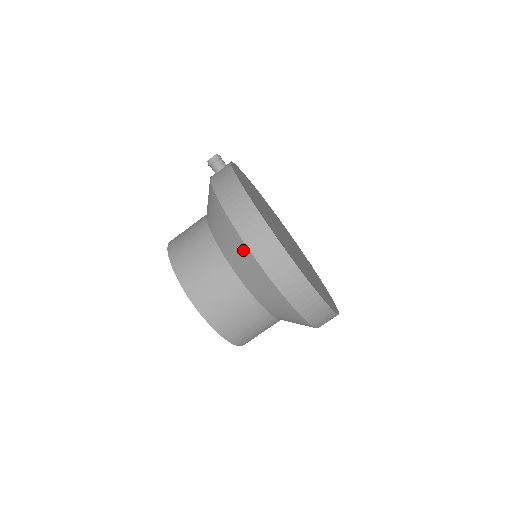
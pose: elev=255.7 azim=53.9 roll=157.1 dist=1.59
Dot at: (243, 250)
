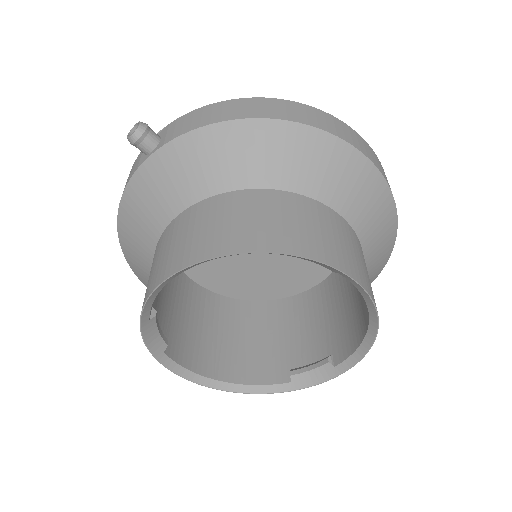
Dot at: (333, 148)
